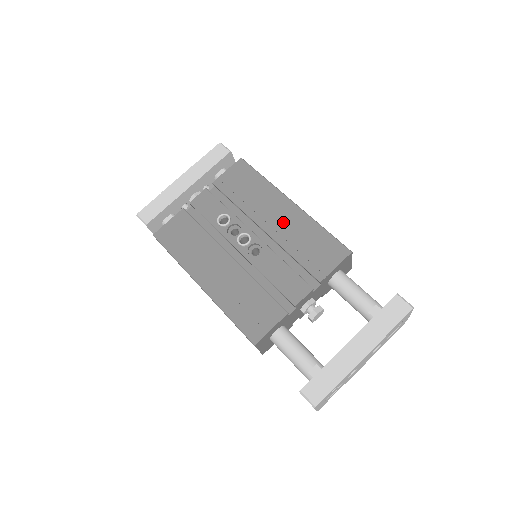
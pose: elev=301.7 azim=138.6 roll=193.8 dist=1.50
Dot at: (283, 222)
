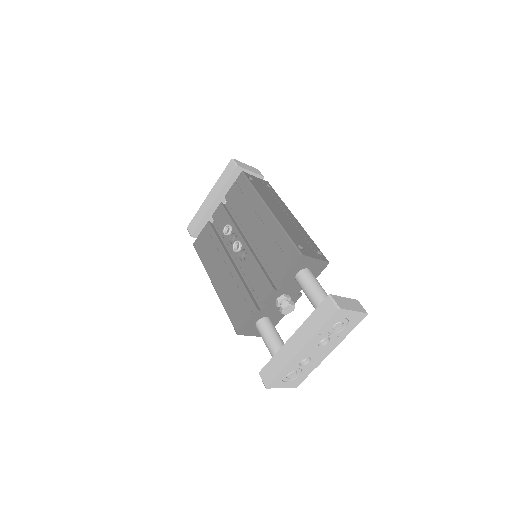
Dot at: (261, 229)
